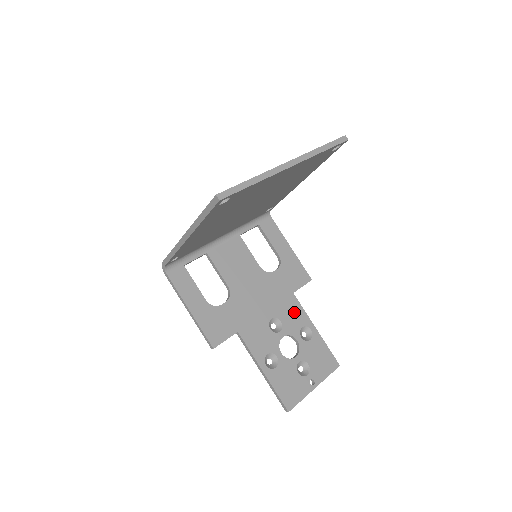
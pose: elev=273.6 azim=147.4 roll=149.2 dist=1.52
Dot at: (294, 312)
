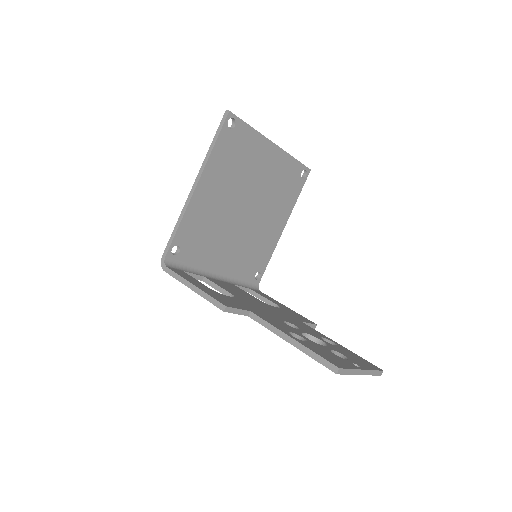
Dot at: (308, 328)
